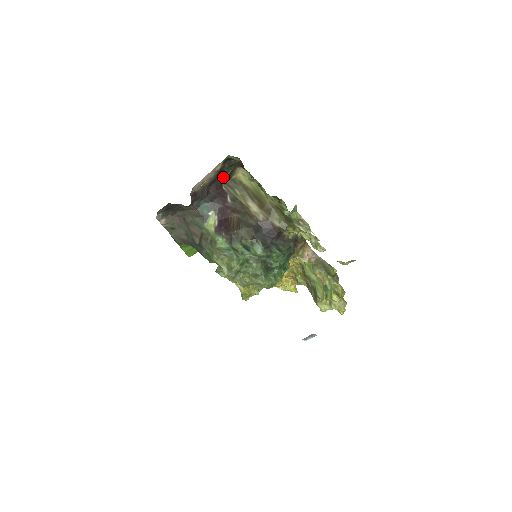
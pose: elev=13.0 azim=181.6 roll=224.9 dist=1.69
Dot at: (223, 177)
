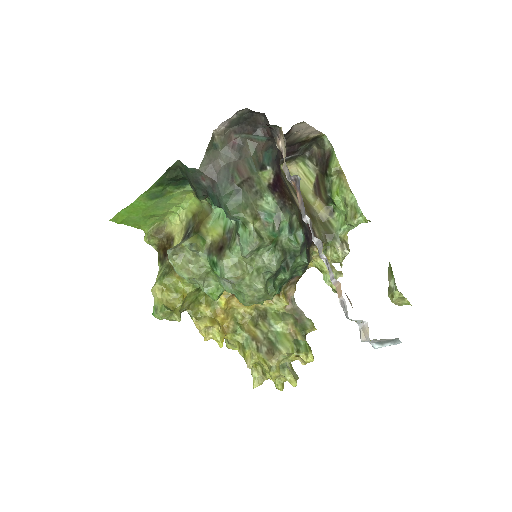
Dot at: (291, 152)
